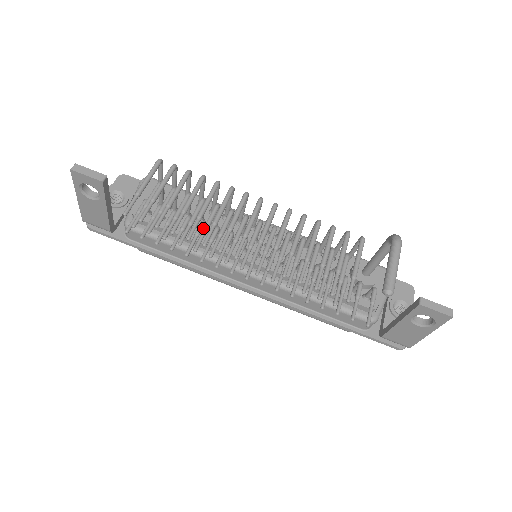
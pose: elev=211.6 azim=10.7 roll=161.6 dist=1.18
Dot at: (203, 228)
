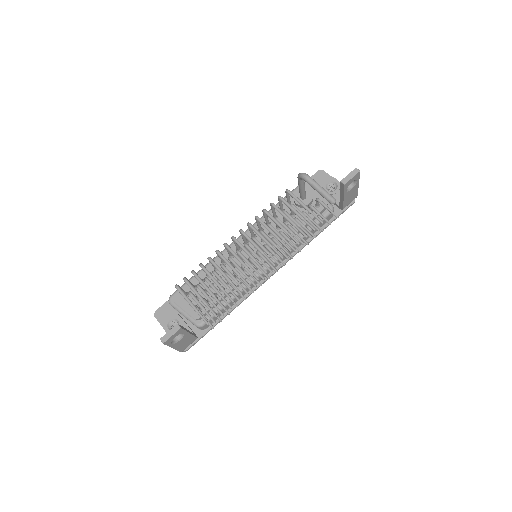
Dot at: occluded
